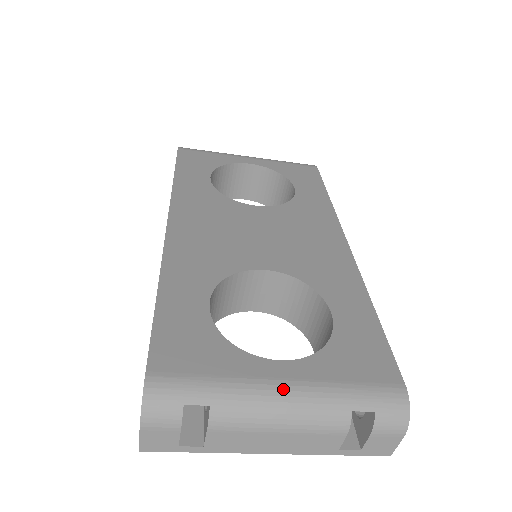
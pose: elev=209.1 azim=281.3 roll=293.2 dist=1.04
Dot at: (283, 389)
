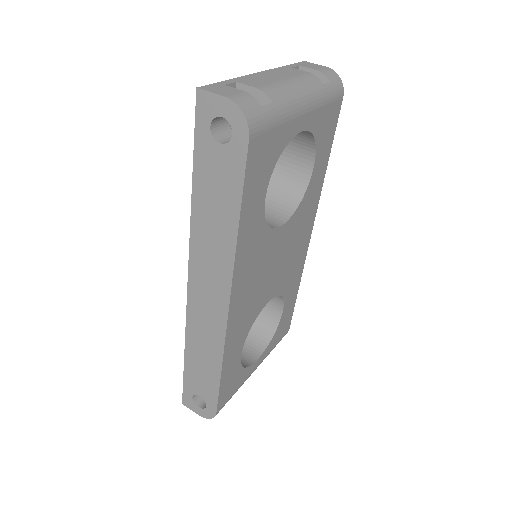
Dot at: occluded
